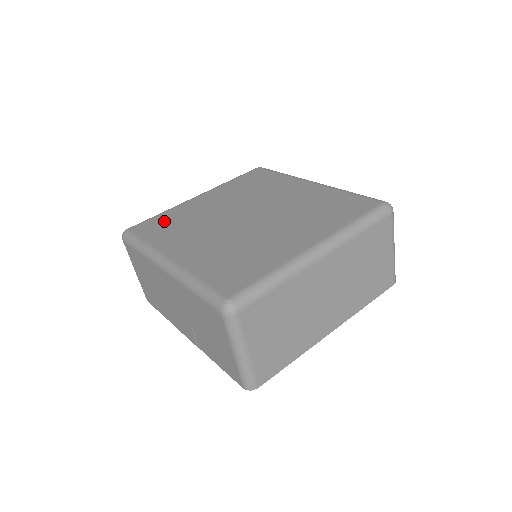
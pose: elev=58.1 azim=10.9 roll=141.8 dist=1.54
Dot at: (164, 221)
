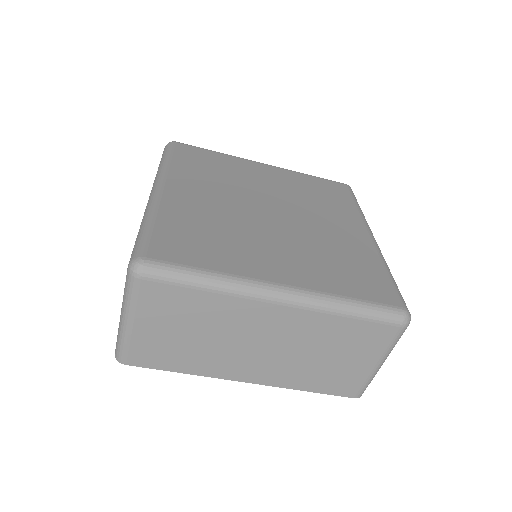
Dot at: (208, 159)
